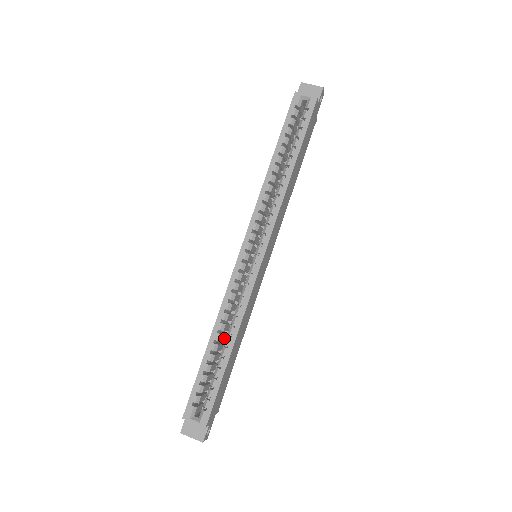
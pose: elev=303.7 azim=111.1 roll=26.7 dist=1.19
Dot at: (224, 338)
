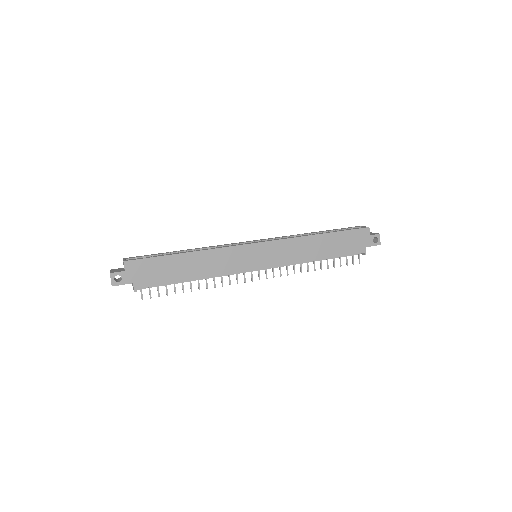
Dot at: occluded
